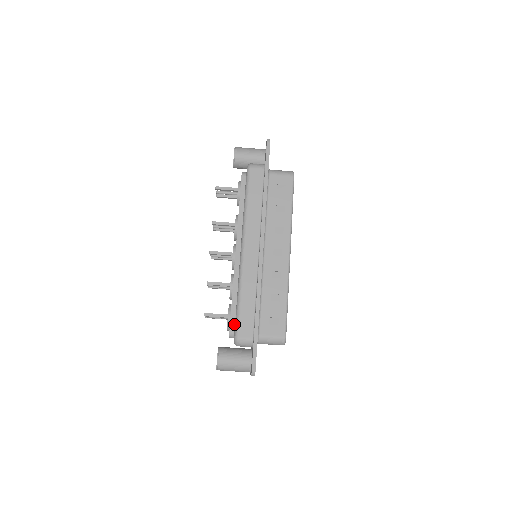
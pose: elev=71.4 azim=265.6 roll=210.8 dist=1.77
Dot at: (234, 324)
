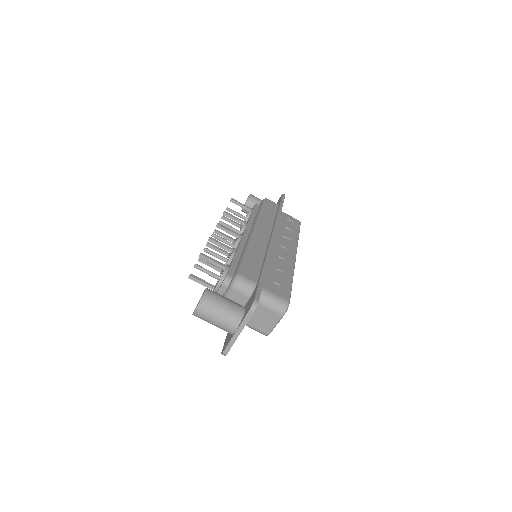
Dot at: (233, 272)
